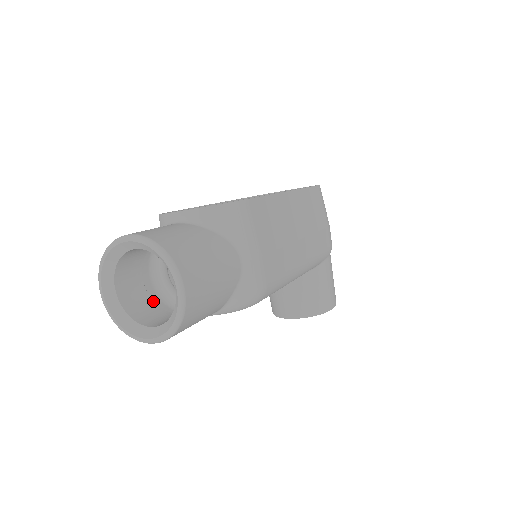
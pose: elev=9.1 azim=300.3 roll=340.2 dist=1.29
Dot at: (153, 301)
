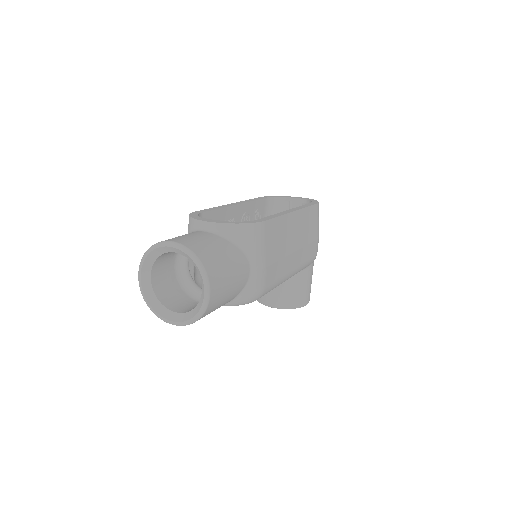
Dot at: (175, 288)
